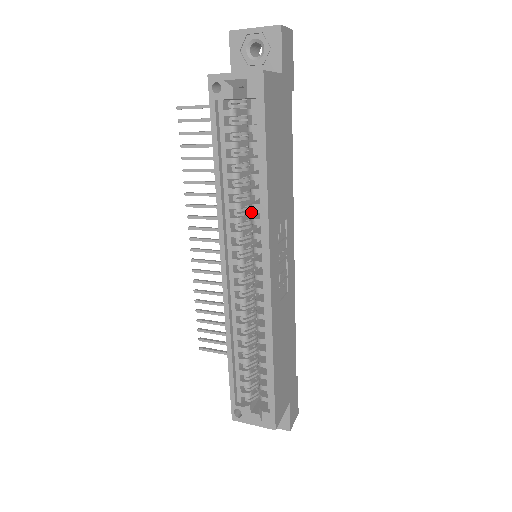
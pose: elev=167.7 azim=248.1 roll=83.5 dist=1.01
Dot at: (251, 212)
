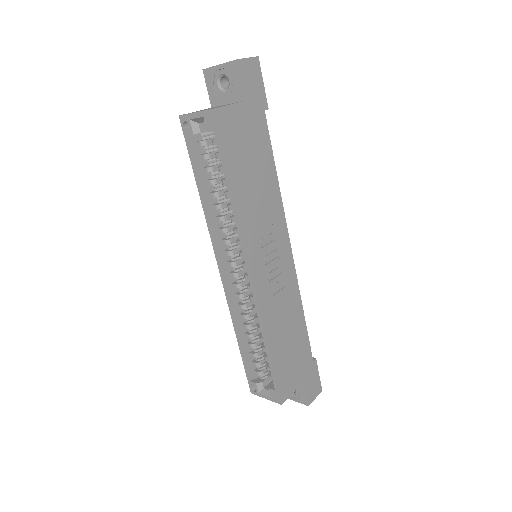
Dot at: occluded
